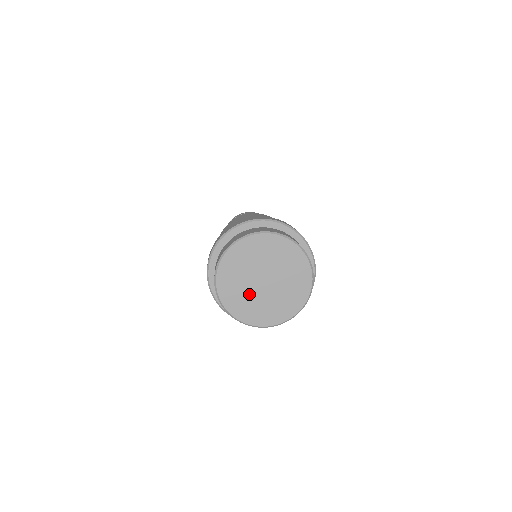
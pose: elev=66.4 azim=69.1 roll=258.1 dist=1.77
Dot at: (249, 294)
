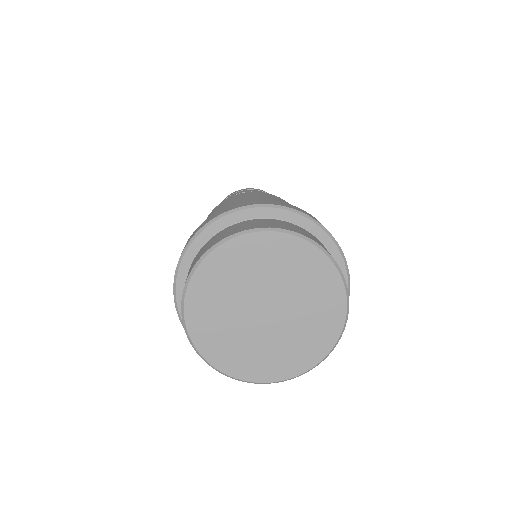
Dot at: (257, 341)
